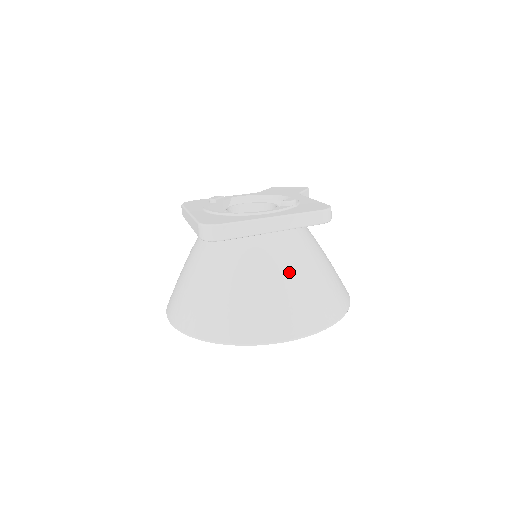
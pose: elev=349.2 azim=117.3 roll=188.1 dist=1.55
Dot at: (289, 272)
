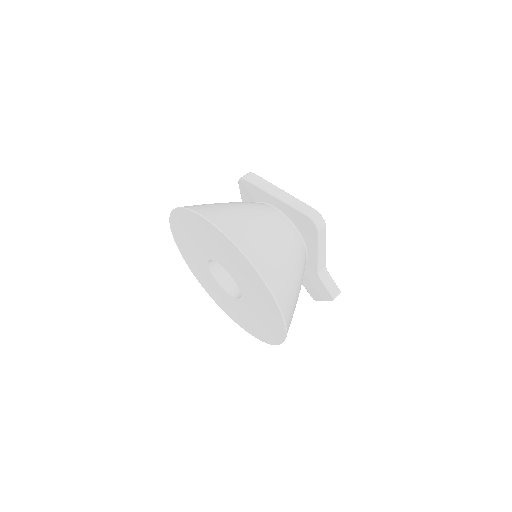
Dot at: (257, 216)
